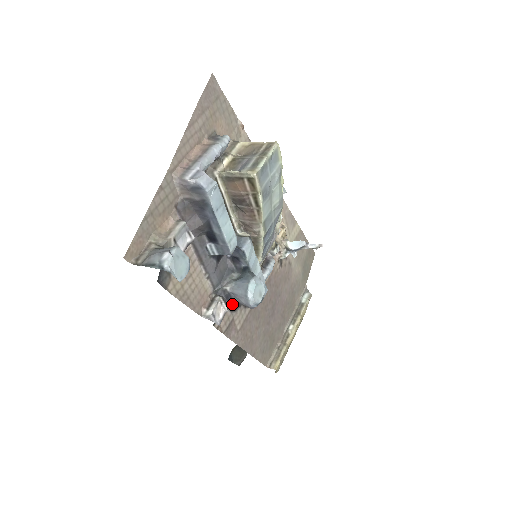
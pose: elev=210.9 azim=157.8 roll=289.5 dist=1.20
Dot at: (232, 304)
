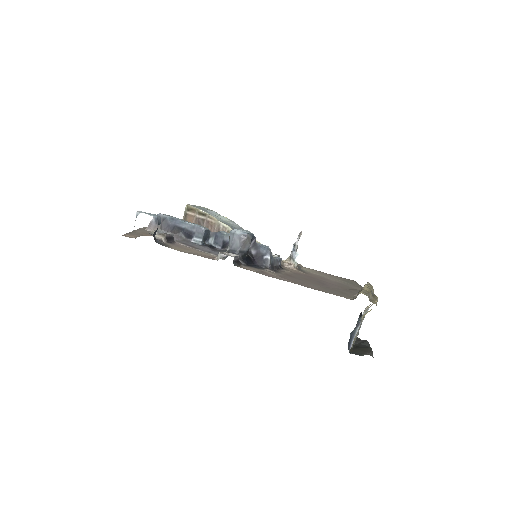
Dot at: occluded
